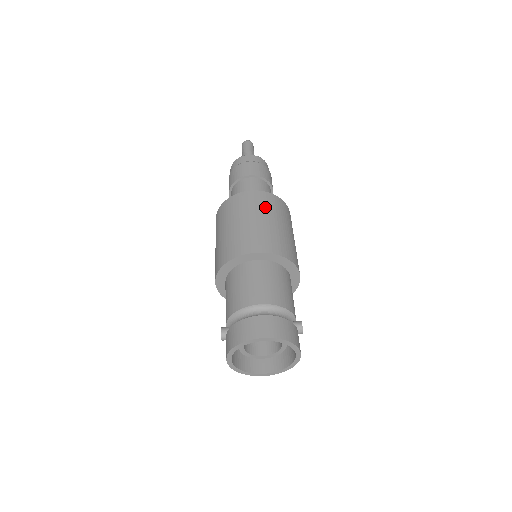
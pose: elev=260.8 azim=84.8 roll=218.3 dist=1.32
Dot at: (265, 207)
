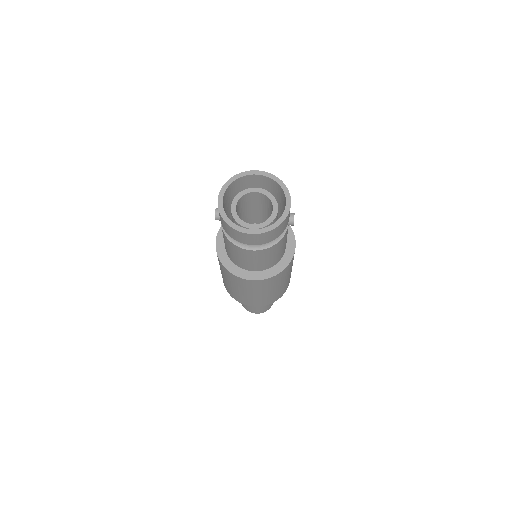
Dot at: occluded
